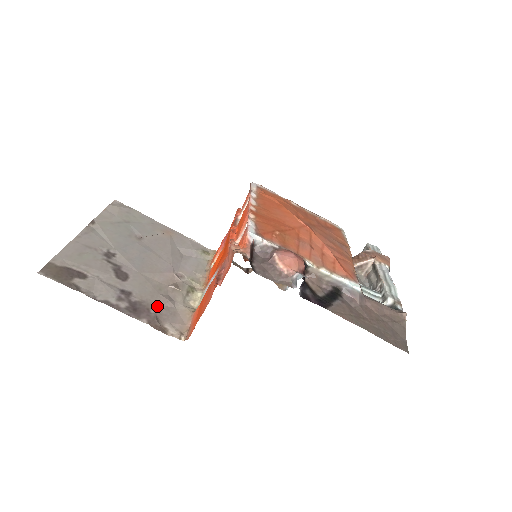
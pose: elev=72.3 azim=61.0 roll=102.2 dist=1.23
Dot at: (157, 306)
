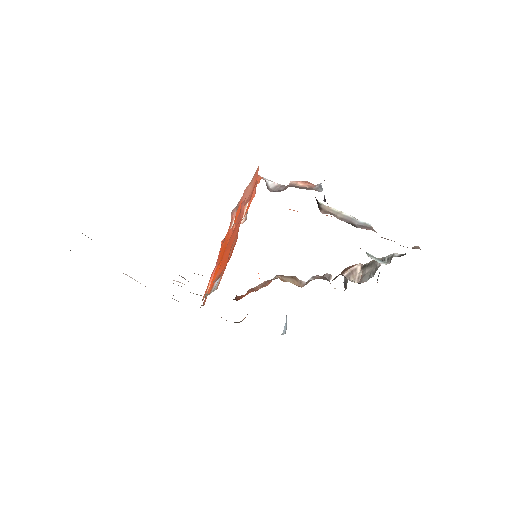
Dot at: occluded
